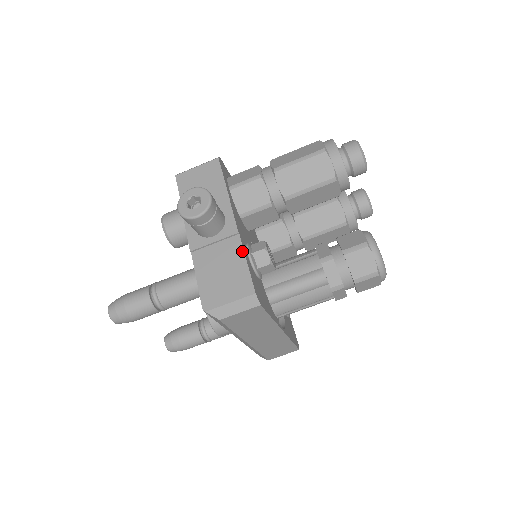
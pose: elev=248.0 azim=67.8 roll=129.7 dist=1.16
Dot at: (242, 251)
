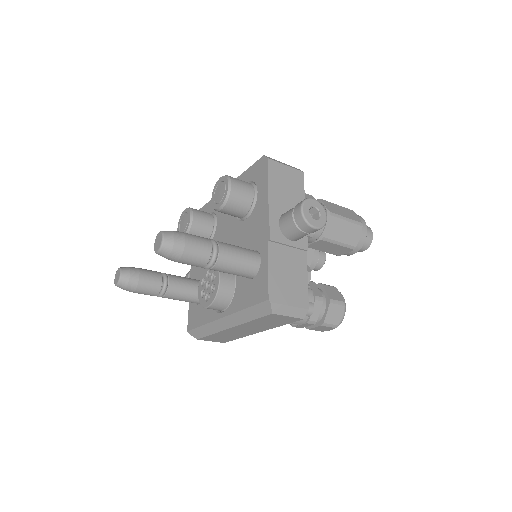
Dot at: (306, 268)
